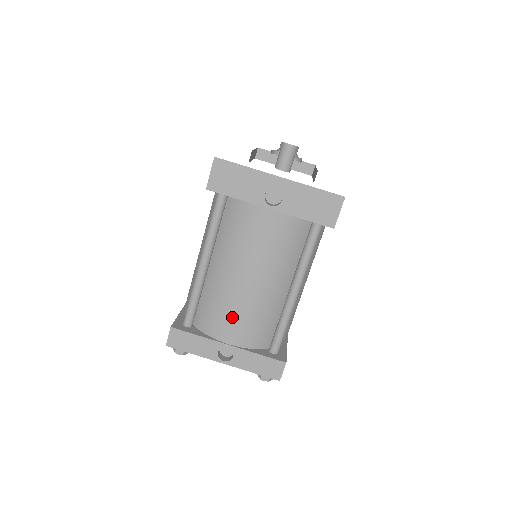
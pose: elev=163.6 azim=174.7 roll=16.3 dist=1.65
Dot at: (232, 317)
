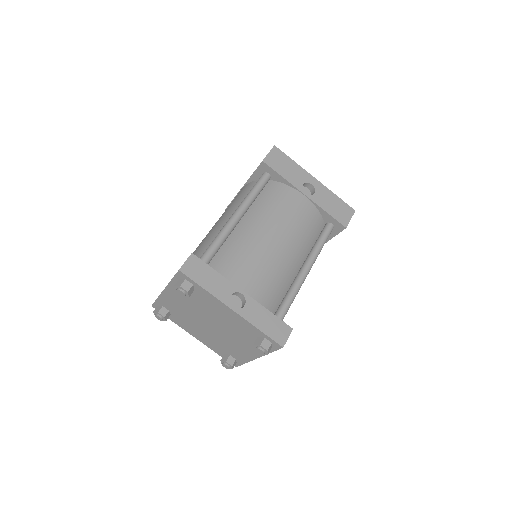
Dot at: (254, 266)
